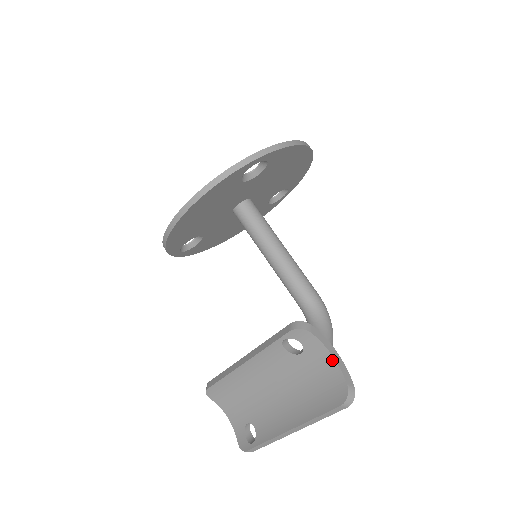
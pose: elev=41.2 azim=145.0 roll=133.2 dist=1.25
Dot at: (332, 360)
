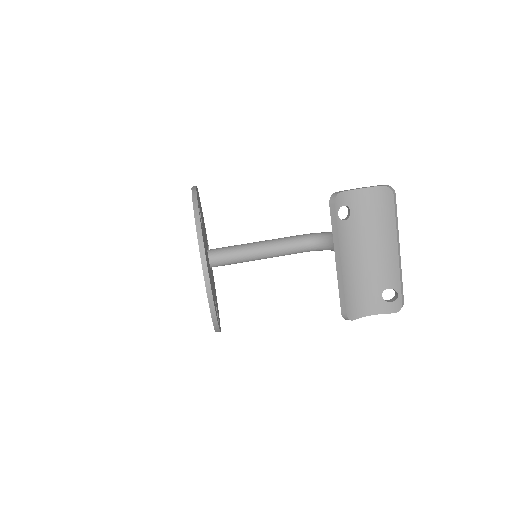
Dot at: (363, 190)
